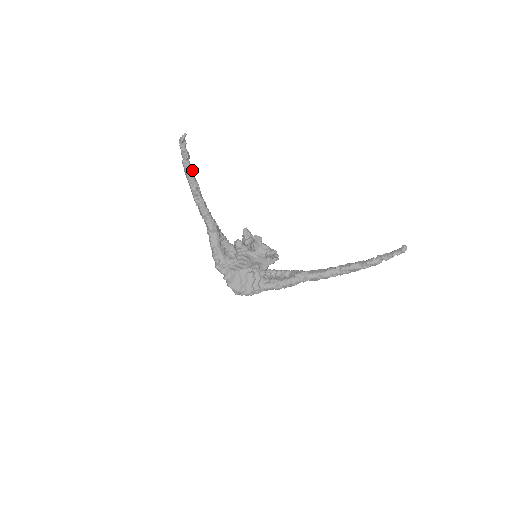
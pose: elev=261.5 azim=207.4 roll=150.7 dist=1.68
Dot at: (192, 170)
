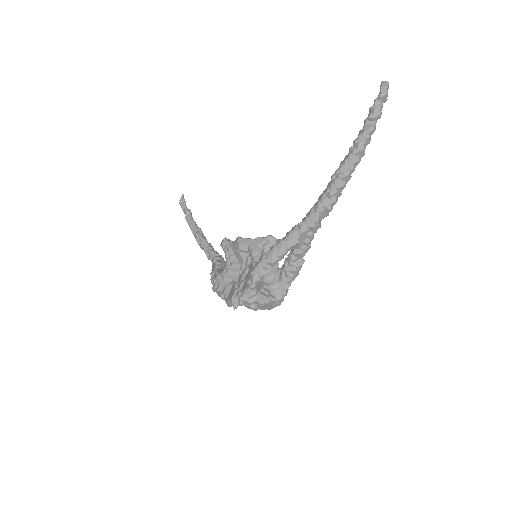
Dot at: (194, 221)
